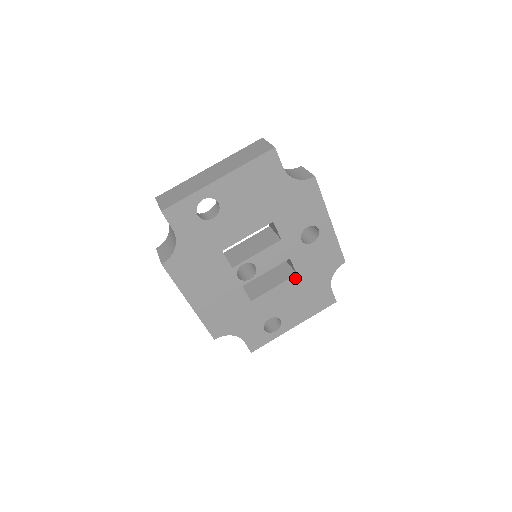
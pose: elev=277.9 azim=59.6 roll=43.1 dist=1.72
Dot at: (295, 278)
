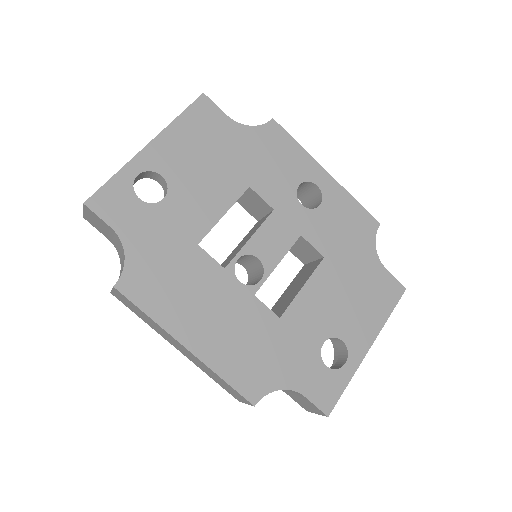
Dot at: (325, 264)
